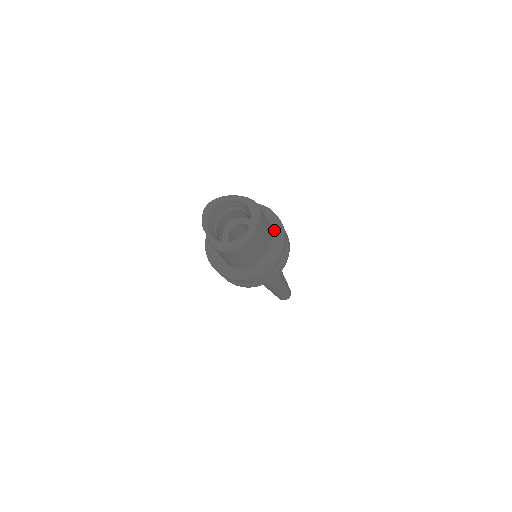
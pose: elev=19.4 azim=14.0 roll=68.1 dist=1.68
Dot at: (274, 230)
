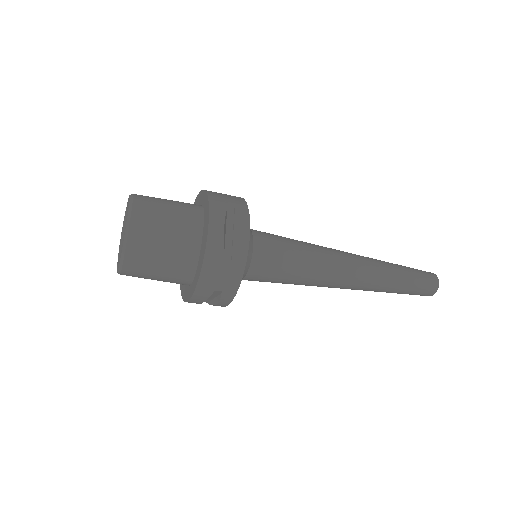
Dot at: (204, 209)
